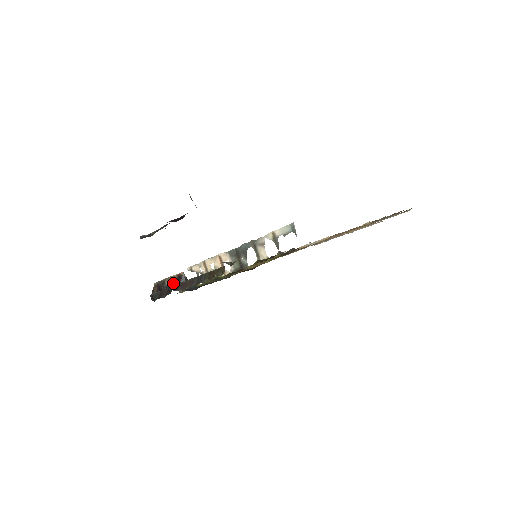
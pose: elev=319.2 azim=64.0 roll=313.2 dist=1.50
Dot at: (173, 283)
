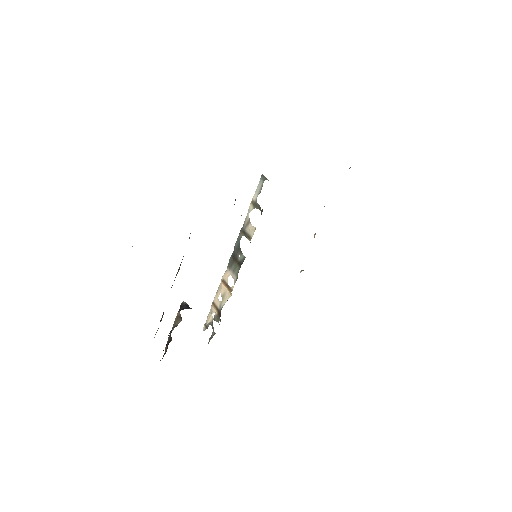
Dot at: (177, 322)
